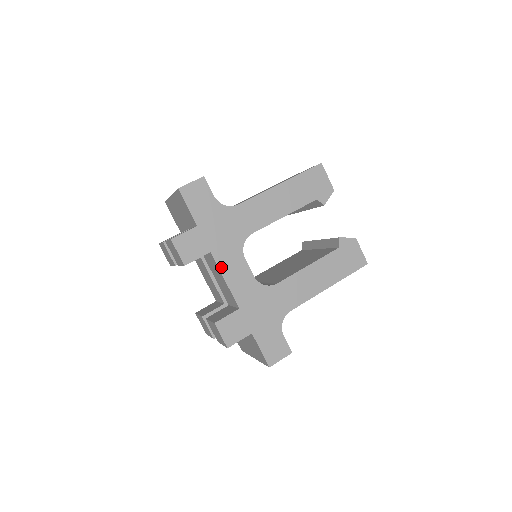
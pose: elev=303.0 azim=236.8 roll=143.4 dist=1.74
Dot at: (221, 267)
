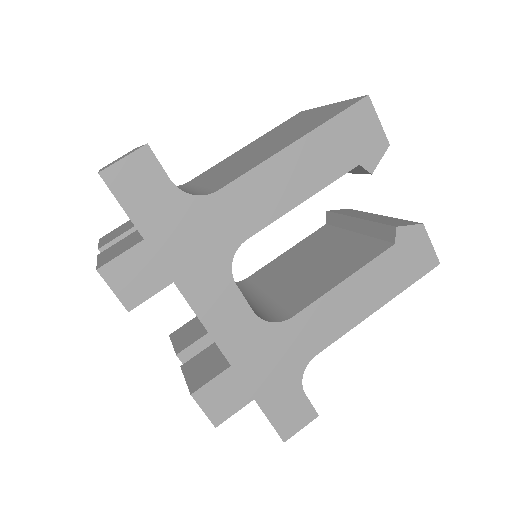
Dot at: (195, 304)
